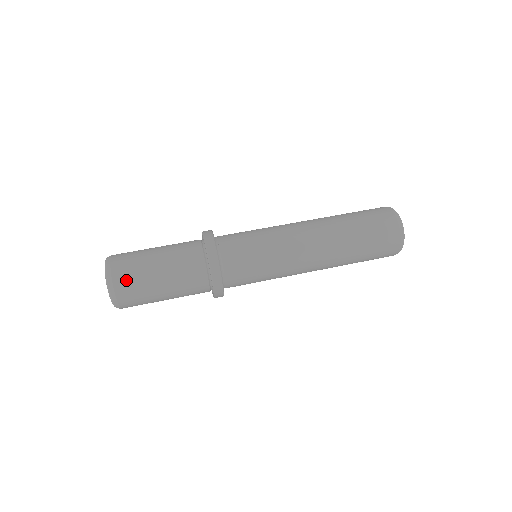
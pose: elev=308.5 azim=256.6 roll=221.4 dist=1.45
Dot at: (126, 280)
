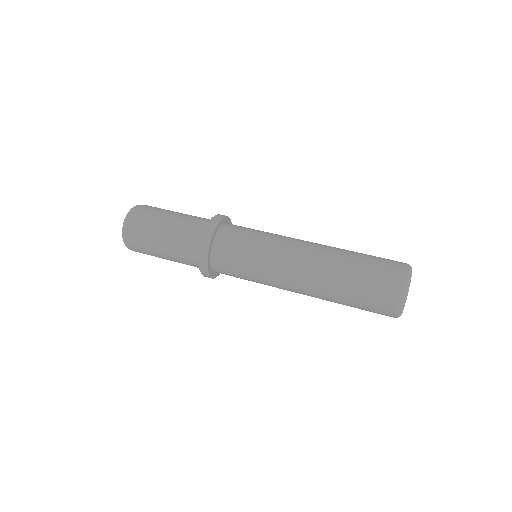
Dot at: (136, 229)
